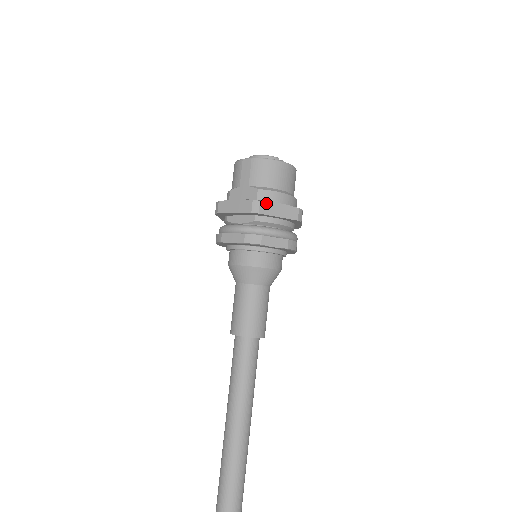
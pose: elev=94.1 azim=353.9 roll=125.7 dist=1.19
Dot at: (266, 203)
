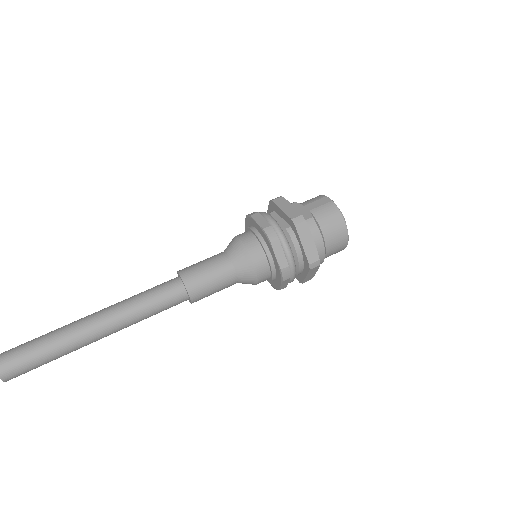
Dot at: (307, 227)
